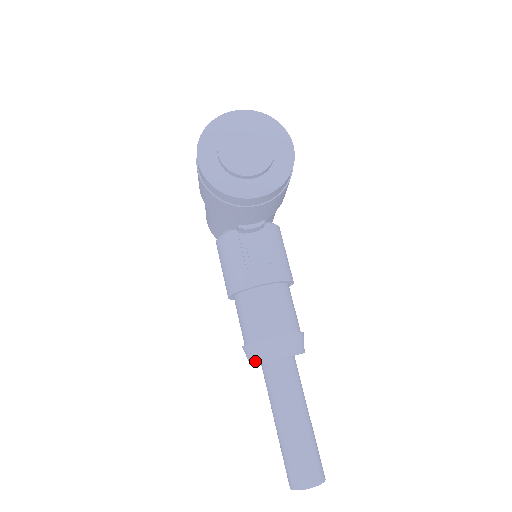
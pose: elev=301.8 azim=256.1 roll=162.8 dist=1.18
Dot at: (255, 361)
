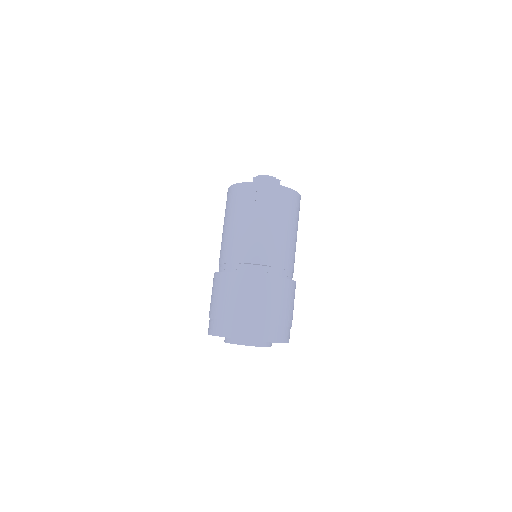
Dot at: occluded
